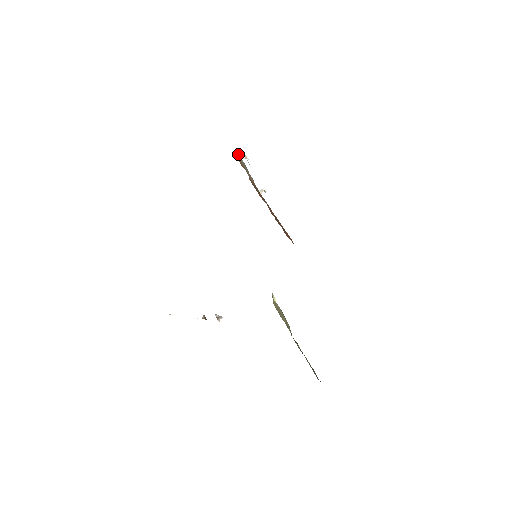
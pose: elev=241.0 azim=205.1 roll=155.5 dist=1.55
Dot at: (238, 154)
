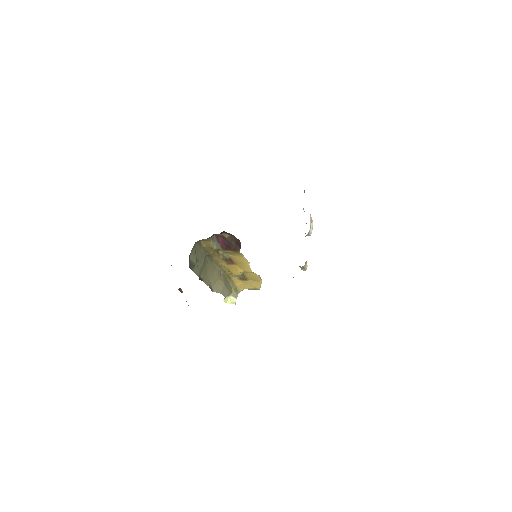
Dot at: occluded
